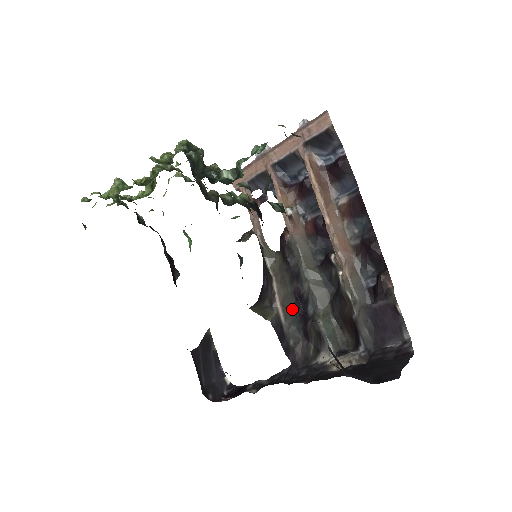
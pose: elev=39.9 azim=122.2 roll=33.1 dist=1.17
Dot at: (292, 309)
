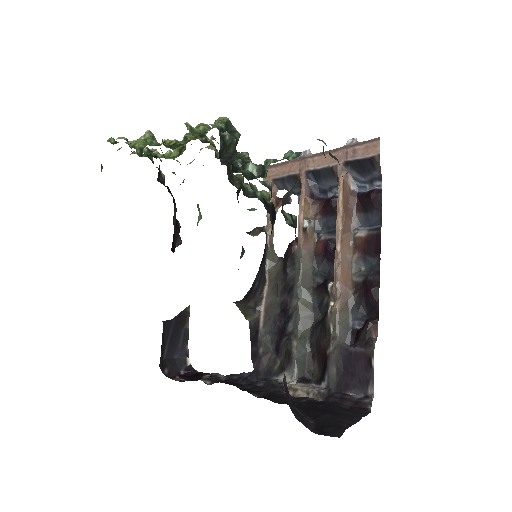
Dot at: (273, 319)
